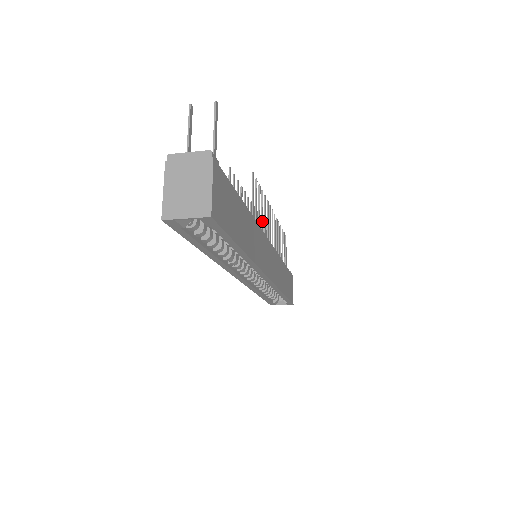
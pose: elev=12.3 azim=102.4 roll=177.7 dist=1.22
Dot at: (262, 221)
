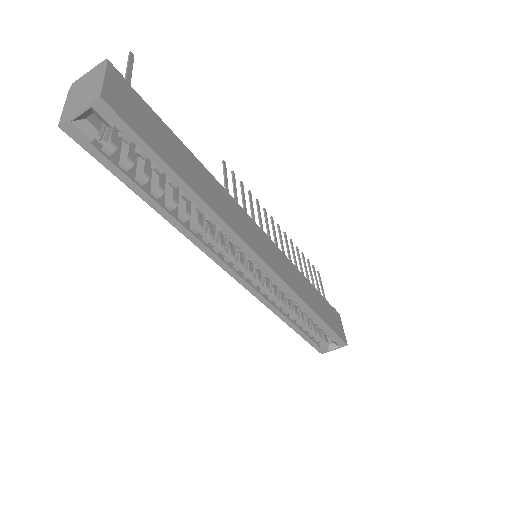
Dot at: (252, 215)
